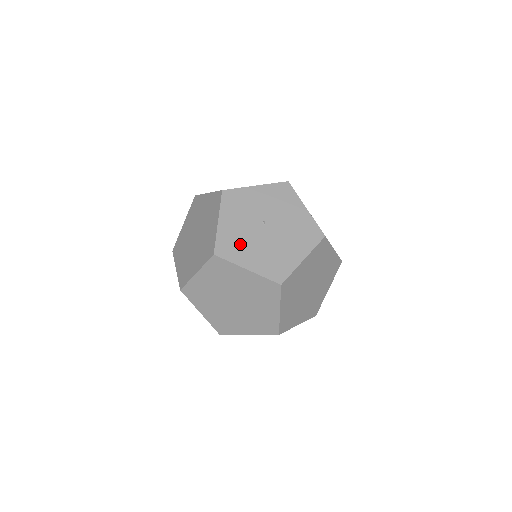
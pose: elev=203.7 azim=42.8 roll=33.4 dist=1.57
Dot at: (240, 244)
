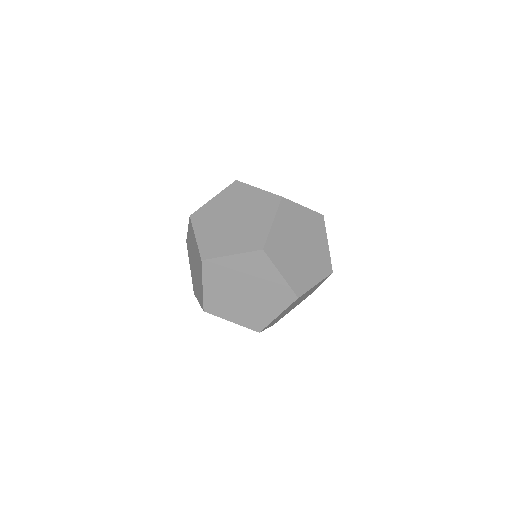
Dot at: occluded
